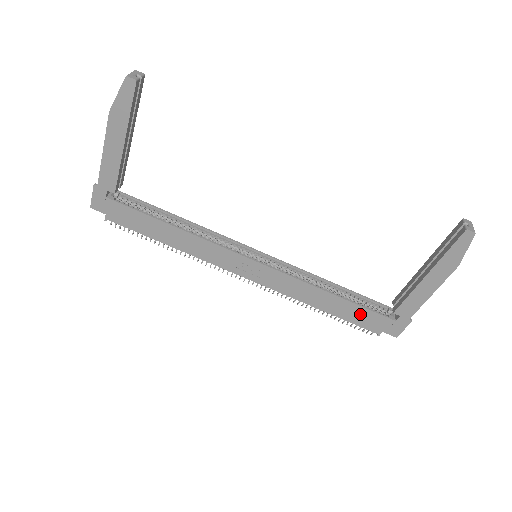
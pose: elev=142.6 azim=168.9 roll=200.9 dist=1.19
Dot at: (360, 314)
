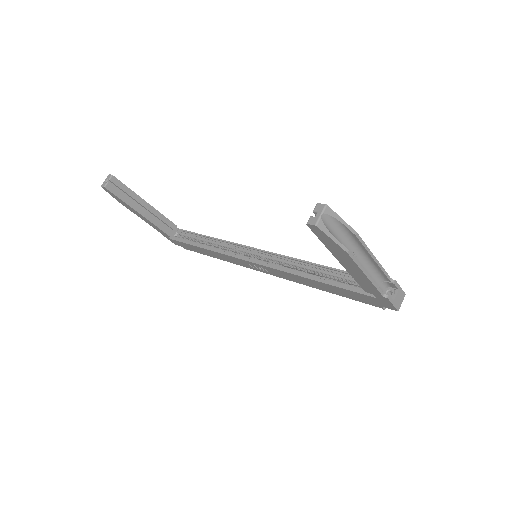
Dot at: (348, 293)
